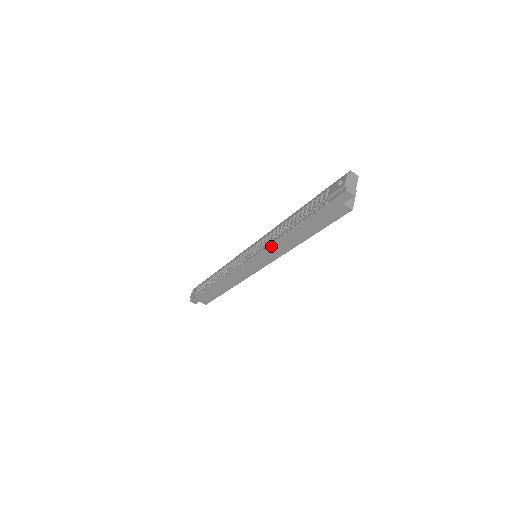
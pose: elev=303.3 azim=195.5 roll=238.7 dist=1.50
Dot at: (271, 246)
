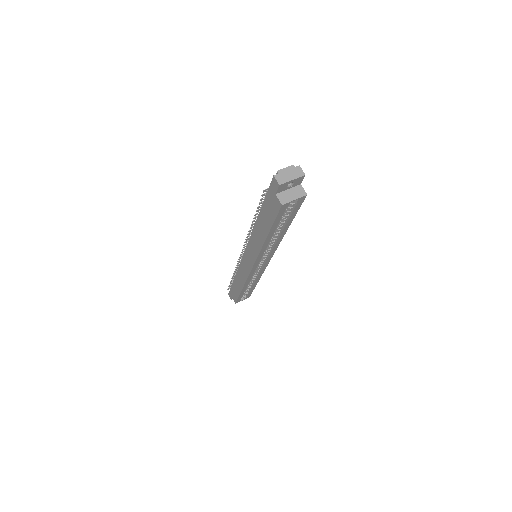
Dot at: (251, 239)
